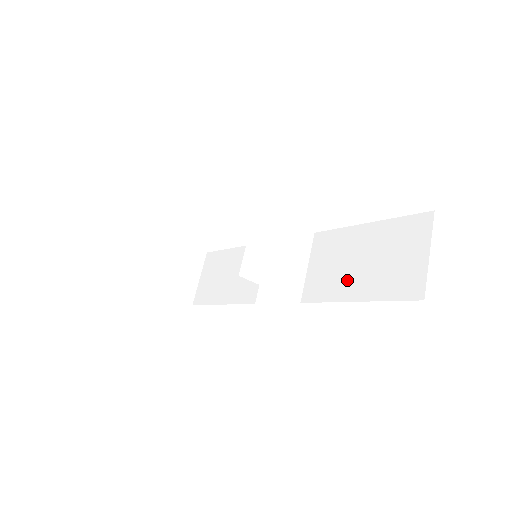
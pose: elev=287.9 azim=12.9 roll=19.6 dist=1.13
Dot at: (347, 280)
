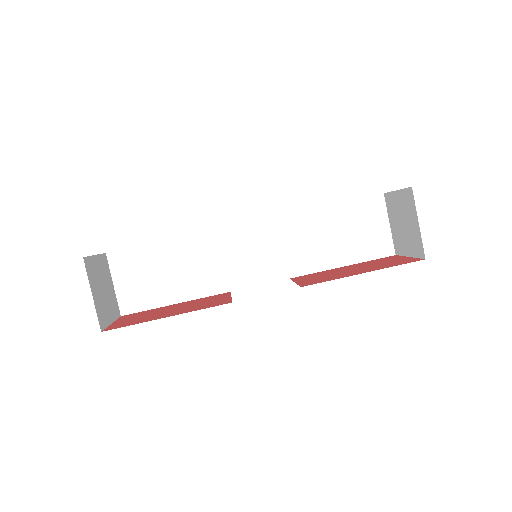
Dot at: (330, 252)
